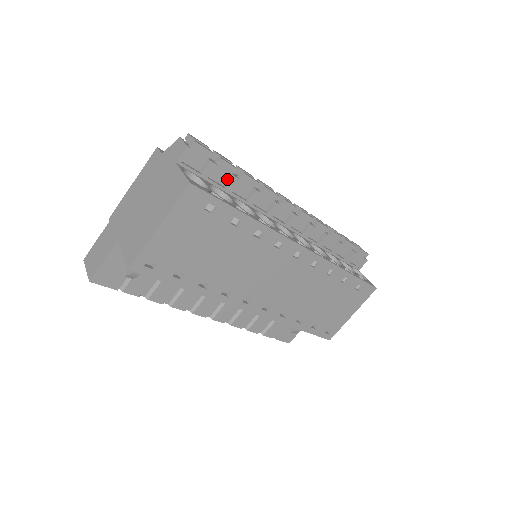
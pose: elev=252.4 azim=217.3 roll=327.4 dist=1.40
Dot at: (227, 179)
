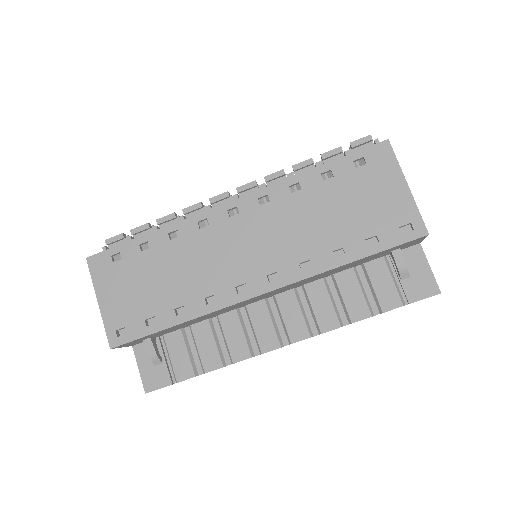
Dot at: occluded
